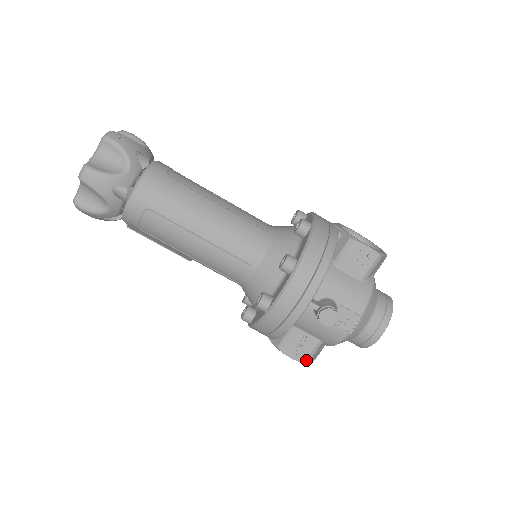
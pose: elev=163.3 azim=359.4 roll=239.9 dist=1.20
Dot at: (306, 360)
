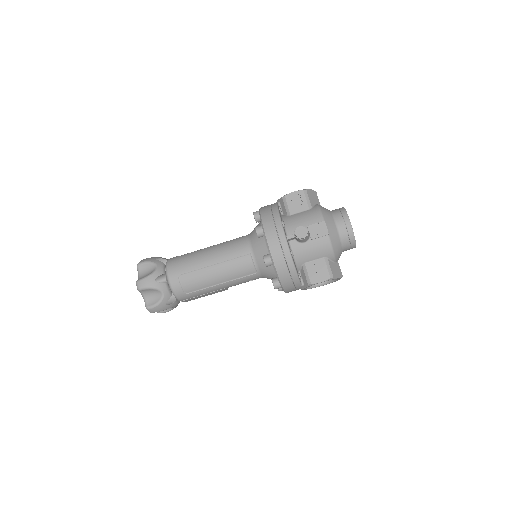
Dot at: (329, 276)
